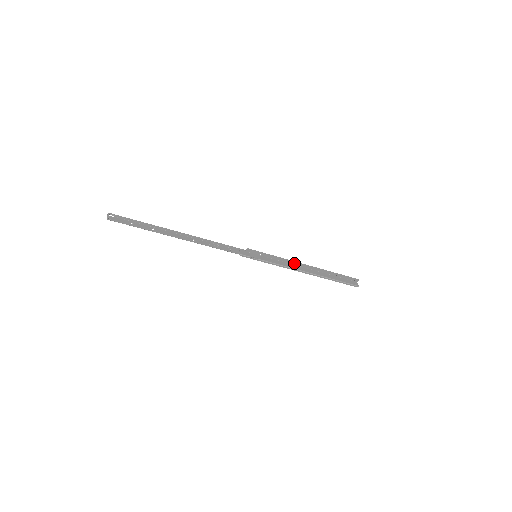
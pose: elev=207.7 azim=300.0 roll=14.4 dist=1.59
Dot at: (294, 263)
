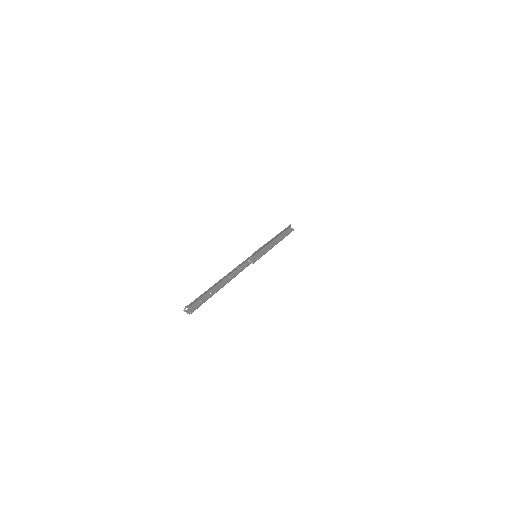
Dot at: (269, 242)
